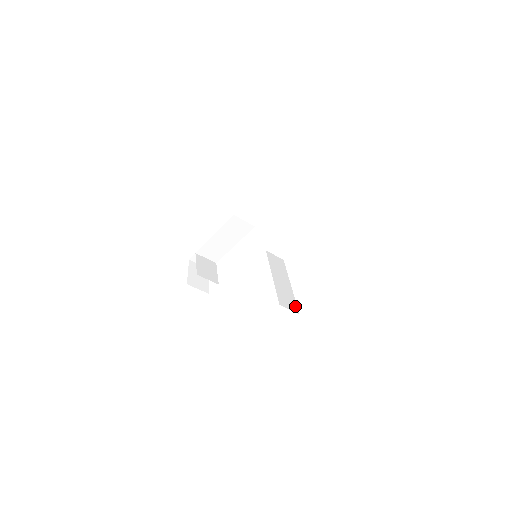
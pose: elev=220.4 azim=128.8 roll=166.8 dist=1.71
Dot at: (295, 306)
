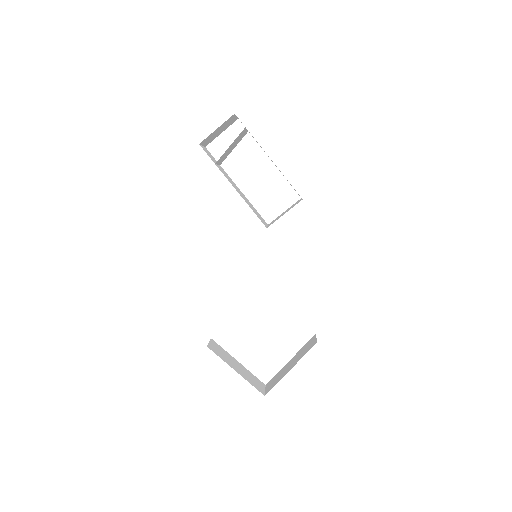
Dot at: occluded
